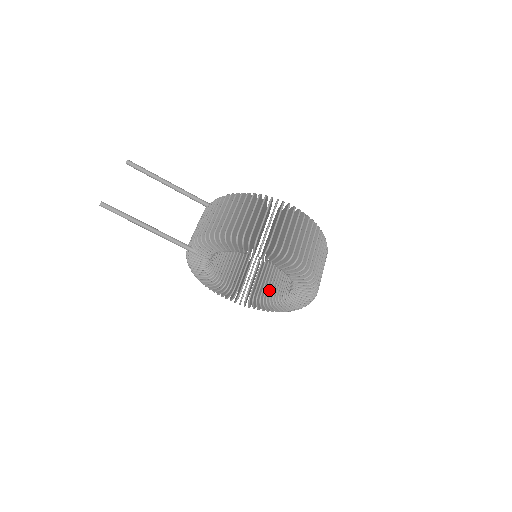
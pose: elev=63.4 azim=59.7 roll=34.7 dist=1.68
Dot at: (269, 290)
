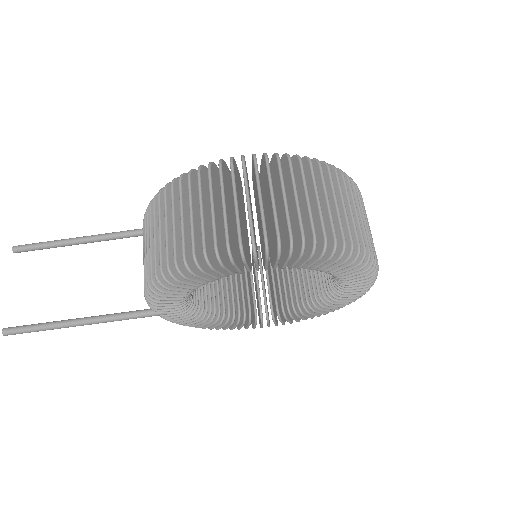
Dot at: (312, 285)
